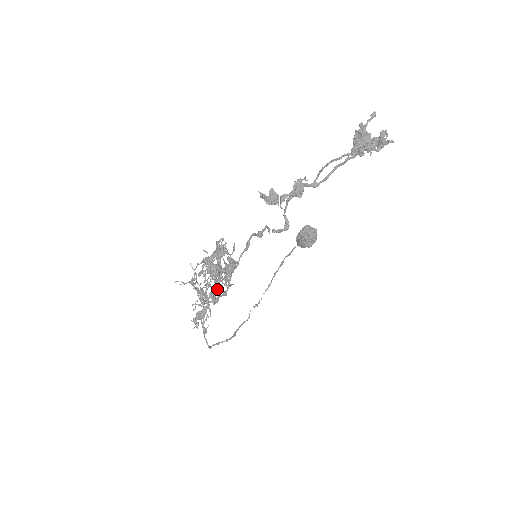
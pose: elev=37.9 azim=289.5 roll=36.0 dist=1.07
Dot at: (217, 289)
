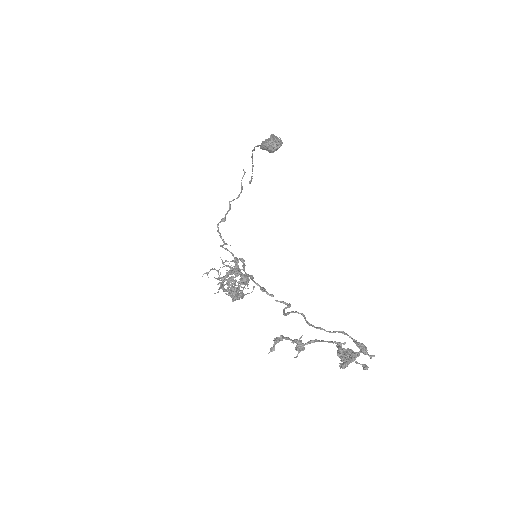
Dot at: (236, 265)
